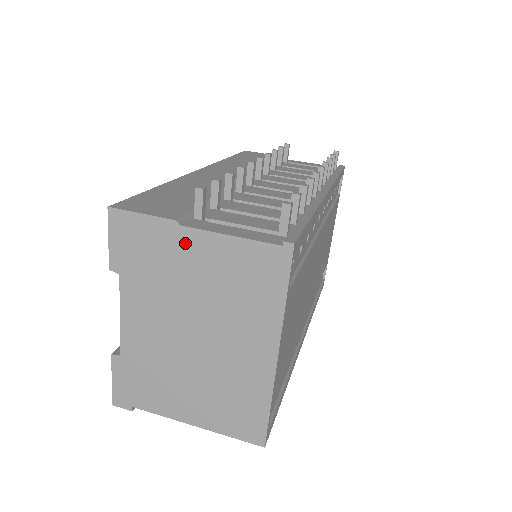
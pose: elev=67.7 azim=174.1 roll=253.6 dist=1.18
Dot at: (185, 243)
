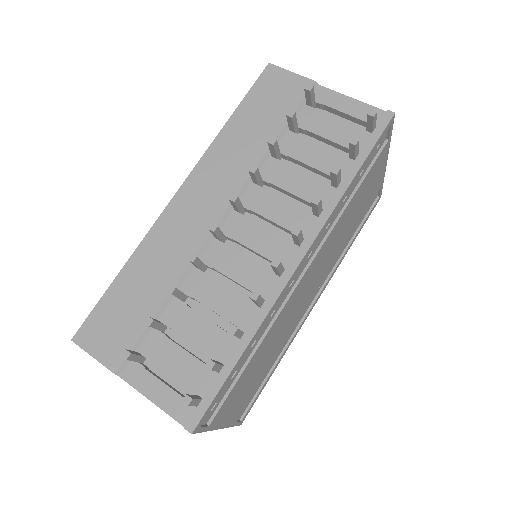
Dot at: occluded
